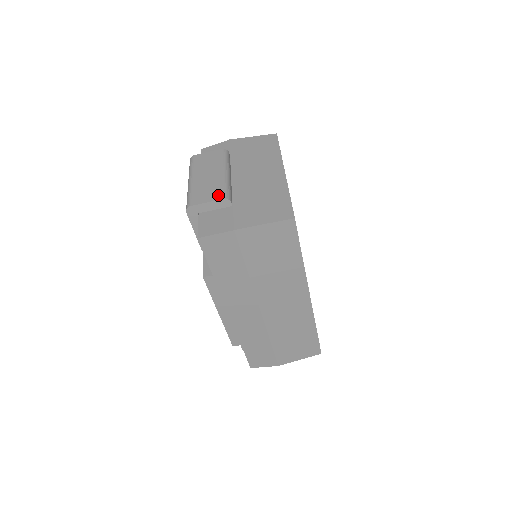
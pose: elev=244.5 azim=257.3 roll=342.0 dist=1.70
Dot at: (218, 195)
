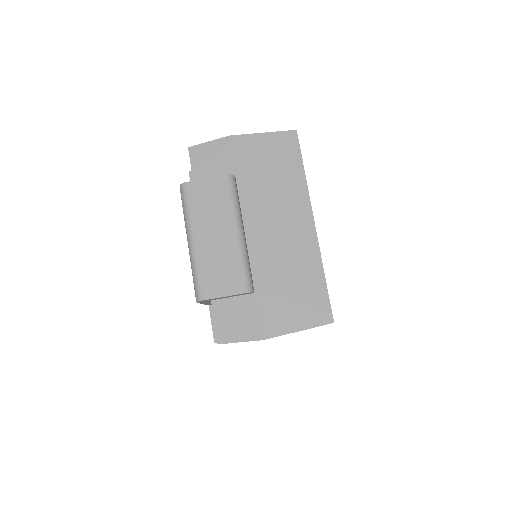
Dot at: (237, 284)
